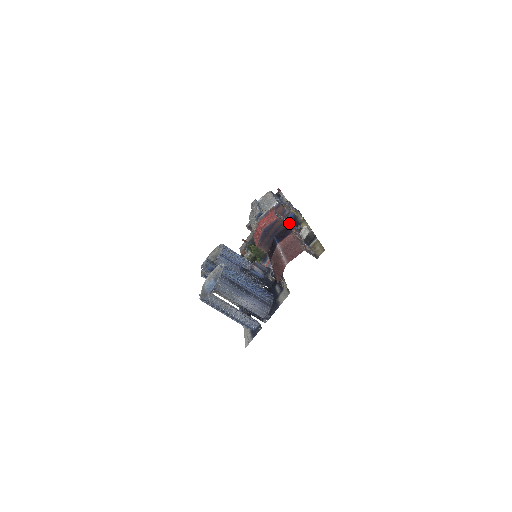
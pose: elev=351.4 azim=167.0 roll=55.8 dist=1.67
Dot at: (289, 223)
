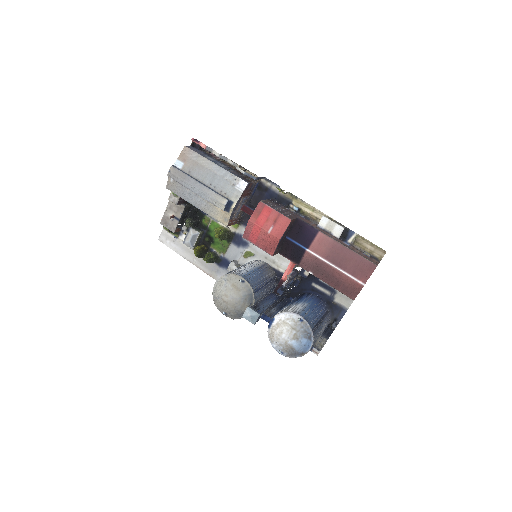
Dot at: (285, 209)
